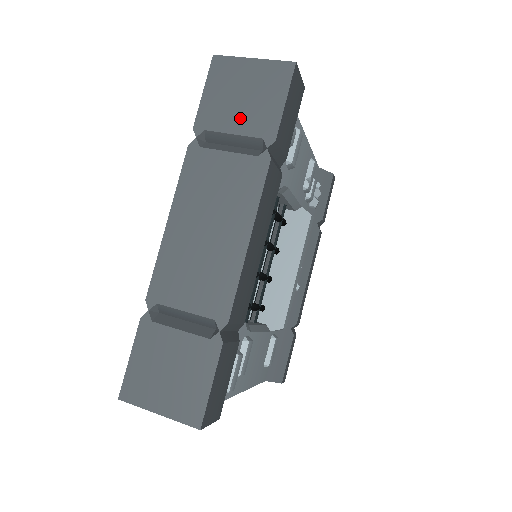
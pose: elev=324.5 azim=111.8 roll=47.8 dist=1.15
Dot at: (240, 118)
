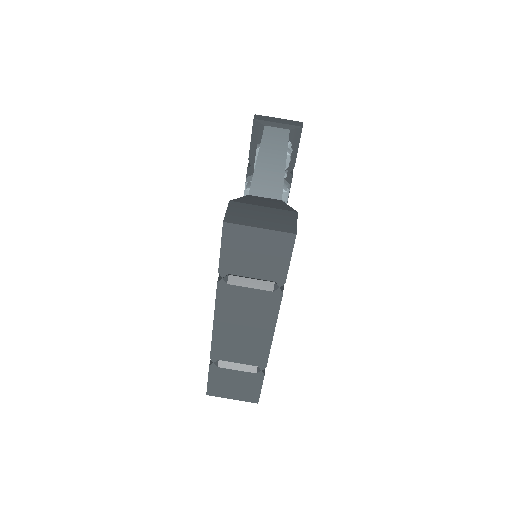
Dot at: (256, 268)
